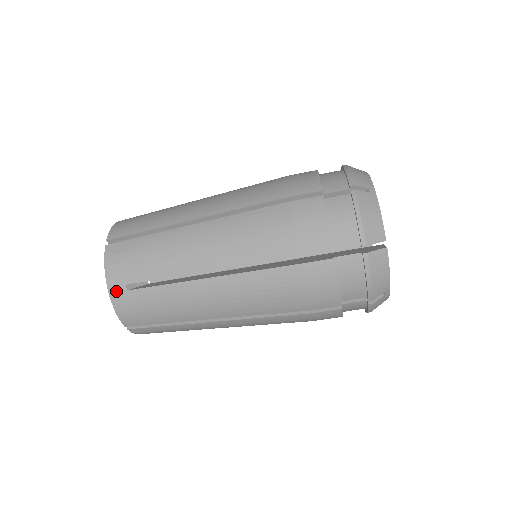
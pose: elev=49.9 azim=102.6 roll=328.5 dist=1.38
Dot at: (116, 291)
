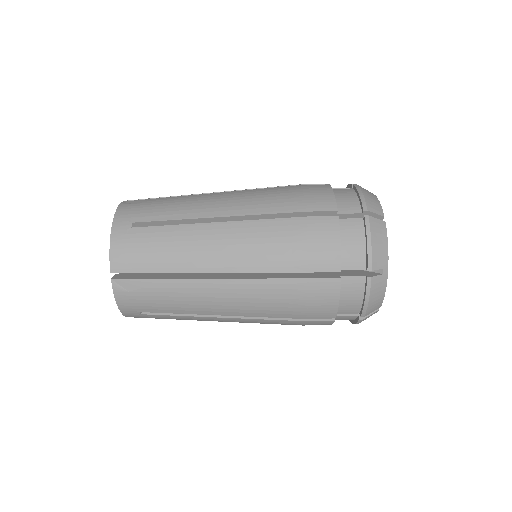
Dot at: (120, 227)
